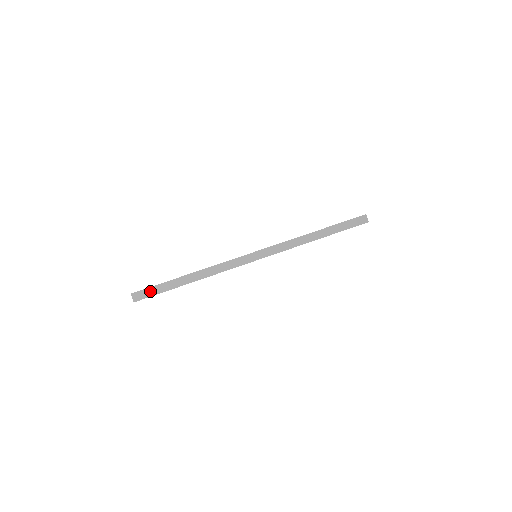
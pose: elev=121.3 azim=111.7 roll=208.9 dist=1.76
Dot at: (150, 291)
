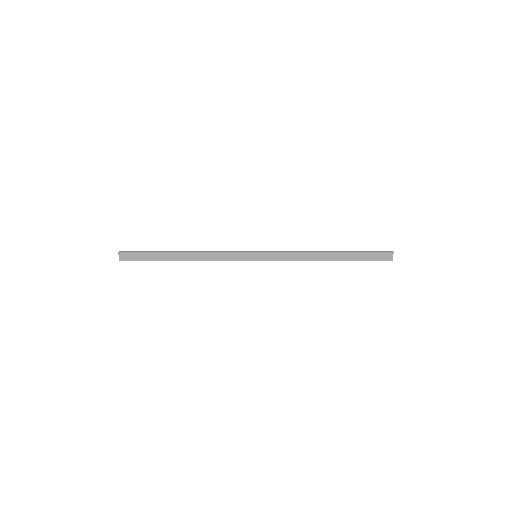
Dot at: (138, 256)
